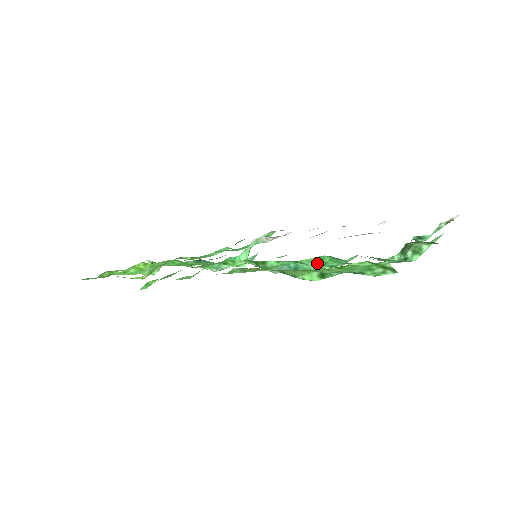
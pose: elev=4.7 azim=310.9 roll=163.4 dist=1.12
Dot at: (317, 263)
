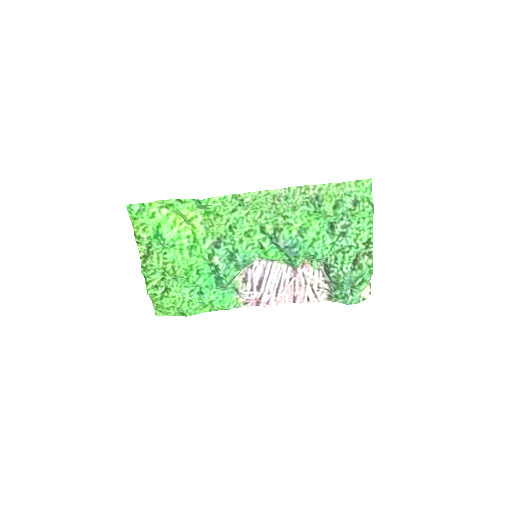
Dot at: (314, 237)
